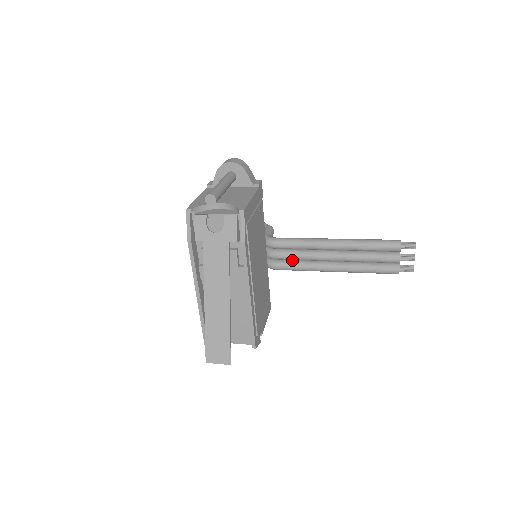
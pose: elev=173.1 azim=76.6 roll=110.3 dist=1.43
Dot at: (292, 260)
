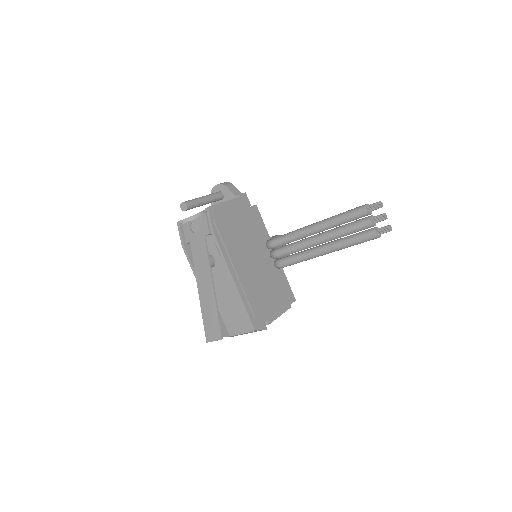
Dot at: (291, 255)
